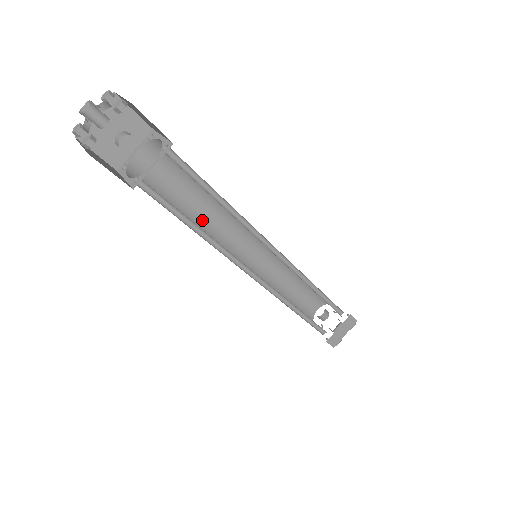
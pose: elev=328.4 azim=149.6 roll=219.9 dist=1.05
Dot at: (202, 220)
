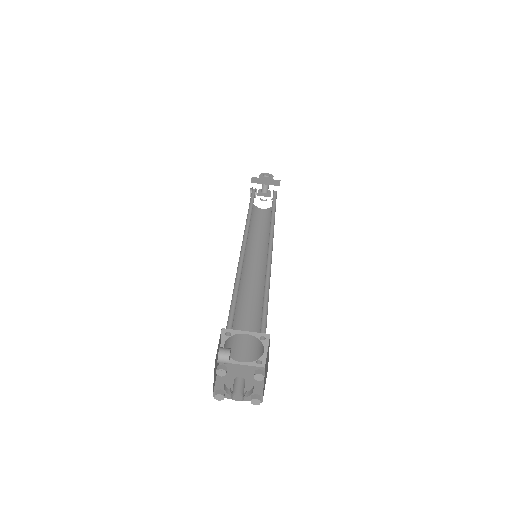
Dot at: occluded
